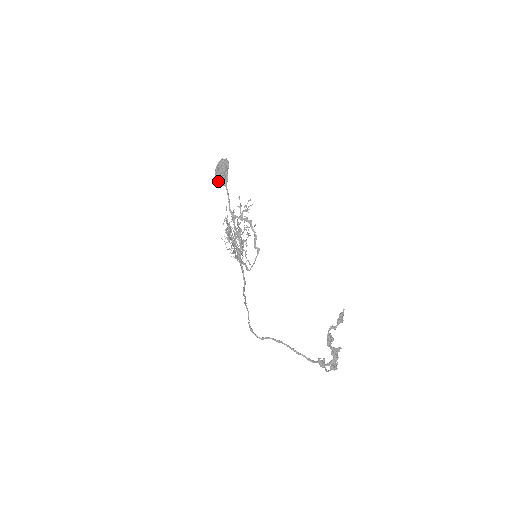
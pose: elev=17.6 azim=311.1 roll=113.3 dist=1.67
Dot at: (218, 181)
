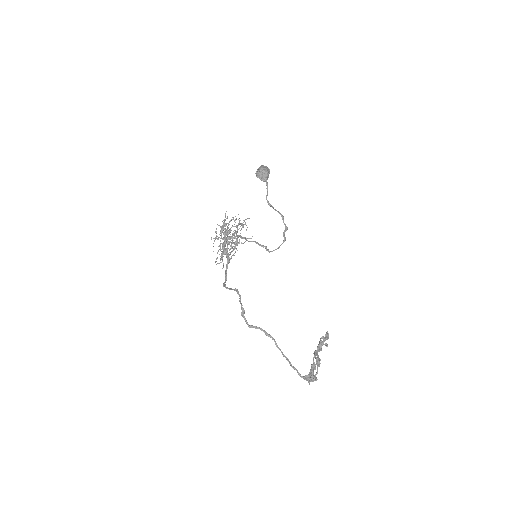
Dot at: (261, 175)
